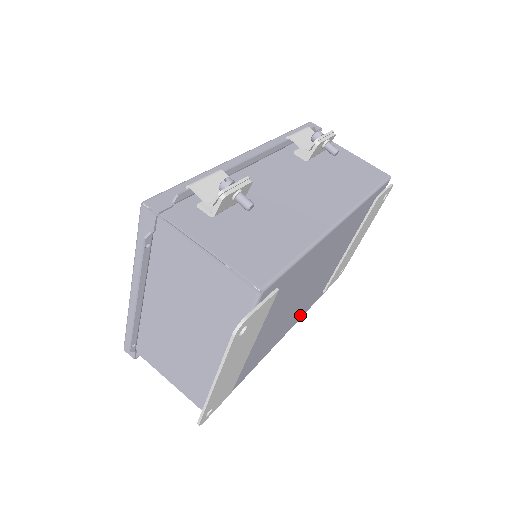
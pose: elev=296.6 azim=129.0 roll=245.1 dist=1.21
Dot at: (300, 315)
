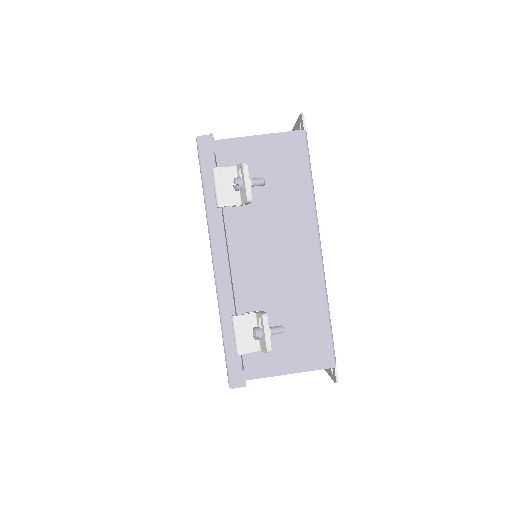
Dot at: occluded
